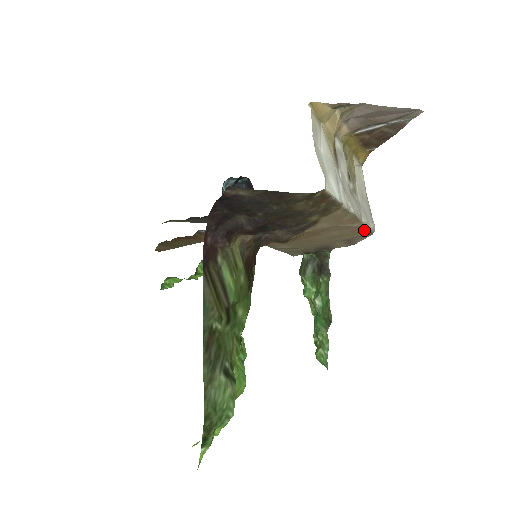
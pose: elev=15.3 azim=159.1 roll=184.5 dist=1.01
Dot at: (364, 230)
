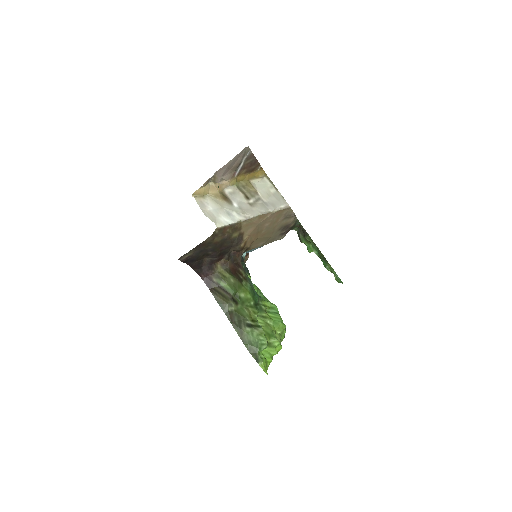
Dot at: (280, 212)
